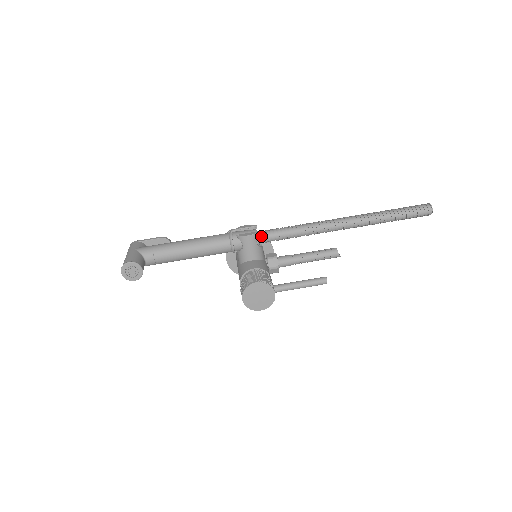
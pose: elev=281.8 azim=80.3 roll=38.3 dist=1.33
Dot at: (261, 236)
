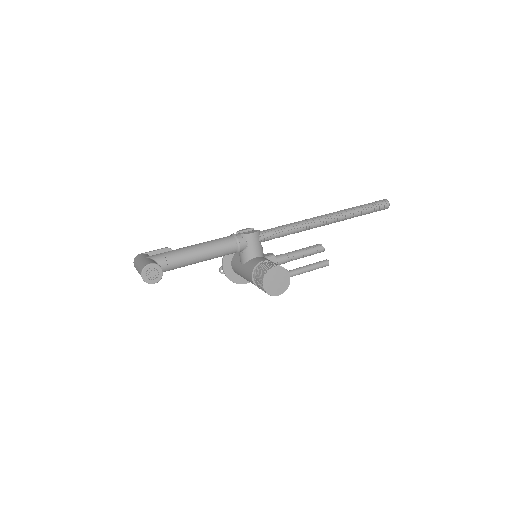
Dot at: (261, 235)
